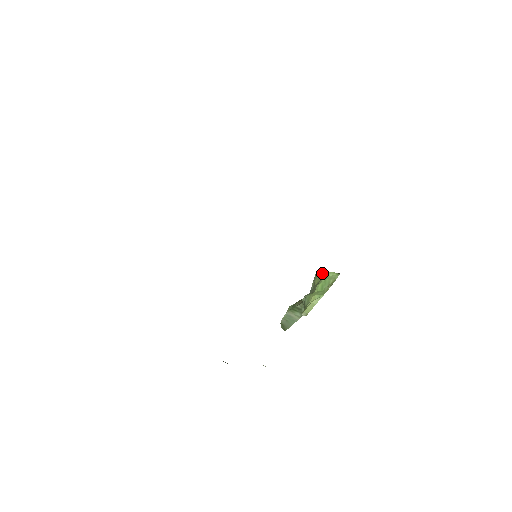
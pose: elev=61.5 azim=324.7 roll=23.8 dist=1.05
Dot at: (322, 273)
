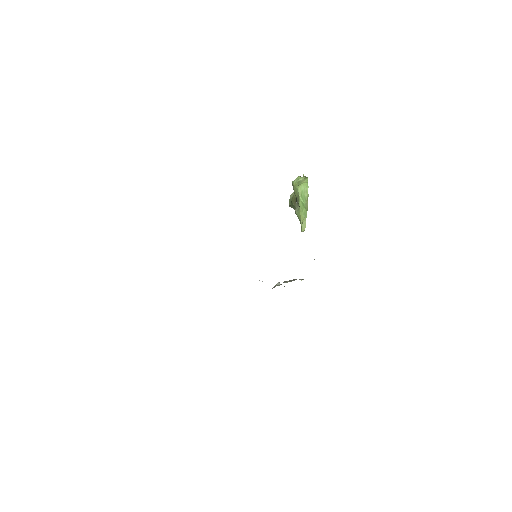
Dot at: (296, 188)
